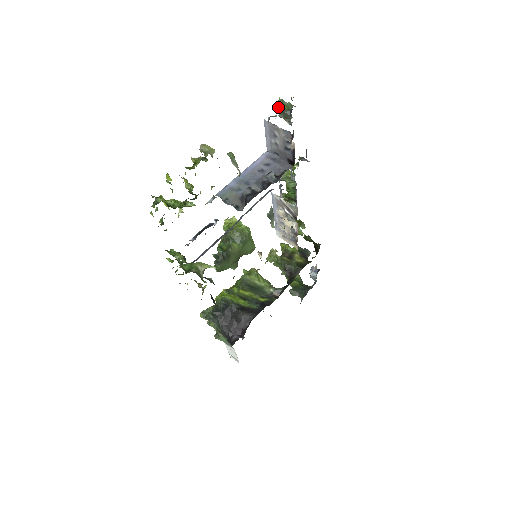
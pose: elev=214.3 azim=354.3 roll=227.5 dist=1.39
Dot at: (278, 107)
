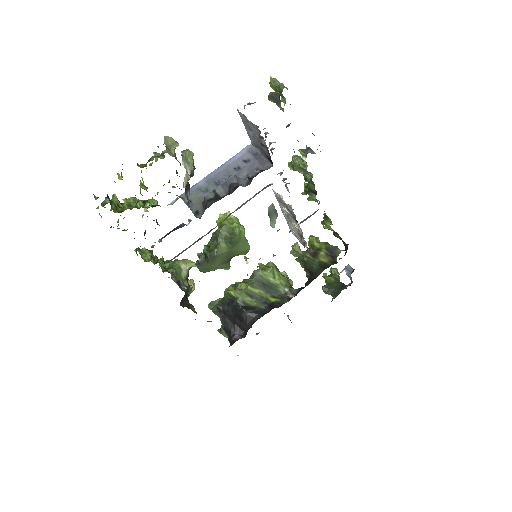
Dot at: occluded
